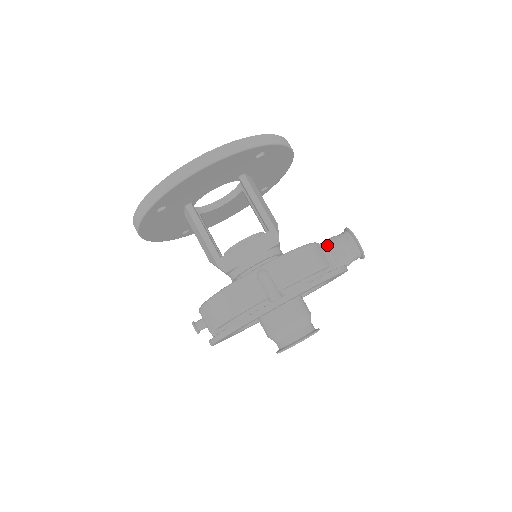
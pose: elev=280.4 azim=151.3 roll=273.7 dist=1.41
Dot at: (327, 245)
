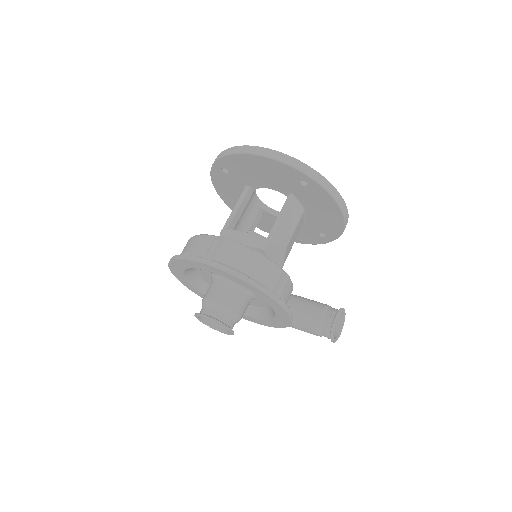
Dot at: (315, 303)
